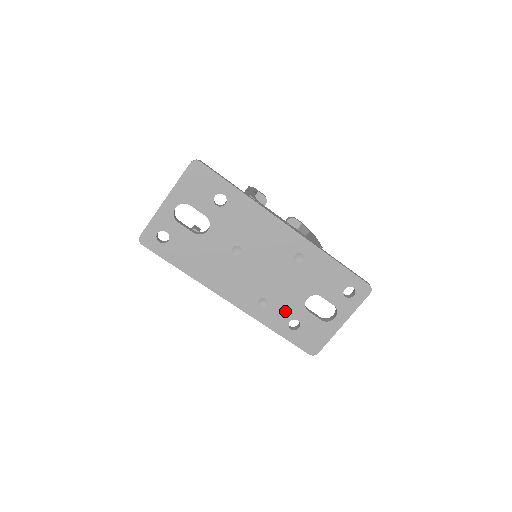
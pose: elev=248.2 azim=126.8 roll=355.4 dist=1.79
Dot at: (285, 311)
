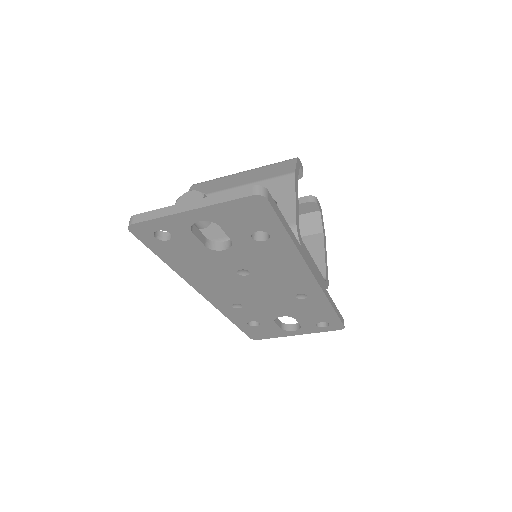
Dot at: (253, 316)
